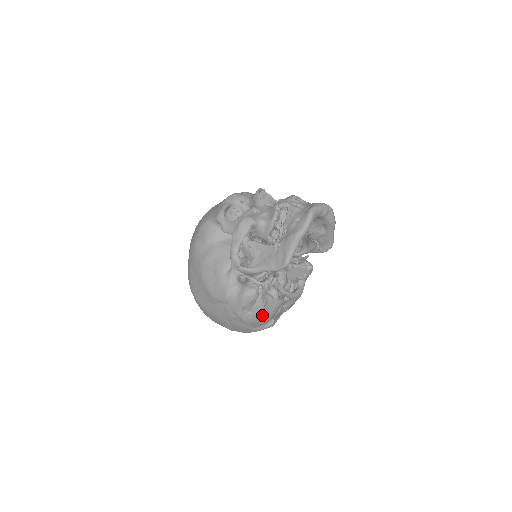
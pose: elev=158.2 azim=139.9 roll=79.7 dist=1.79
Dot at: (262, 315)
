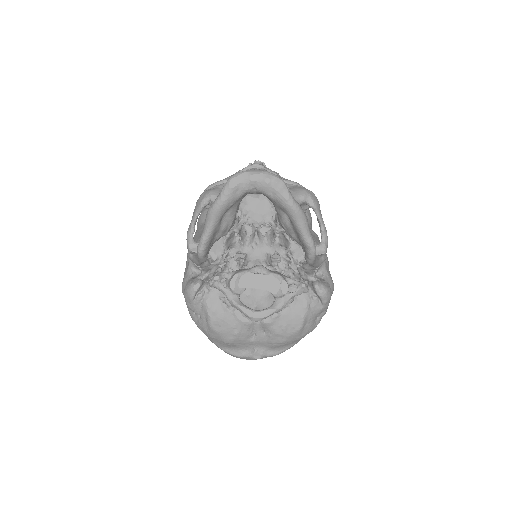
Dot at: (213, 328)
